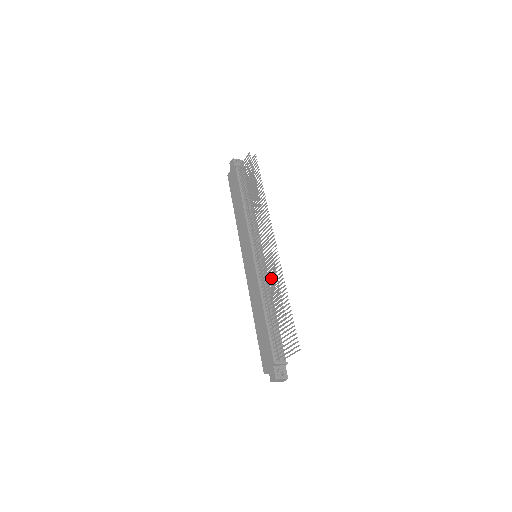
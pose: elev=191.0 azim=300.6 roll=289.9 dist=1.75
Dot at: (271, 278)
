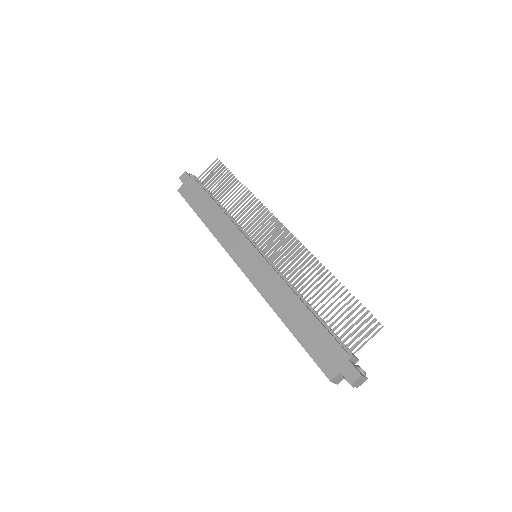
Dot at: (303, 262)
